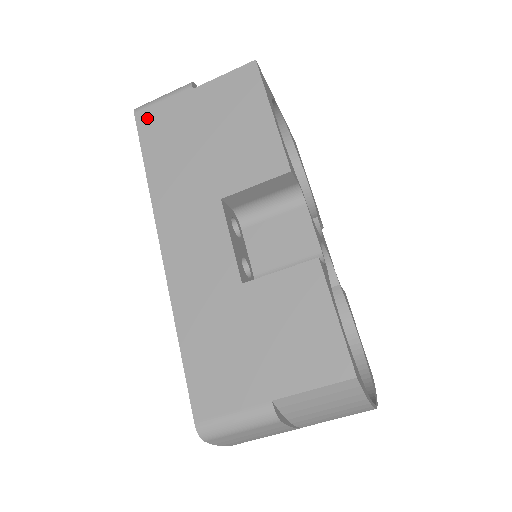
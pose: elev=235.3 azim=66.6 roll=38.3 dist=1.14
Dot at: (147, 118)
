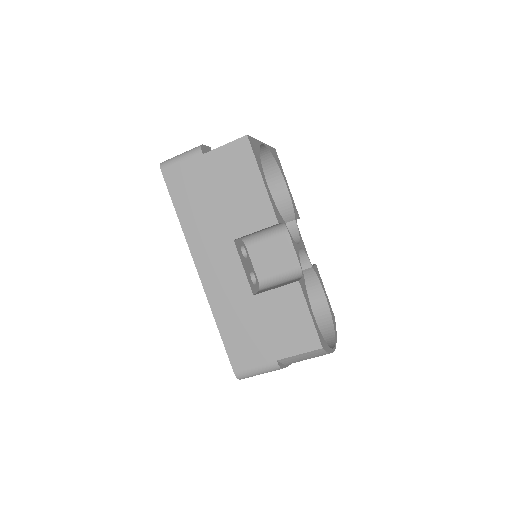
Dot at: (172, 175)
